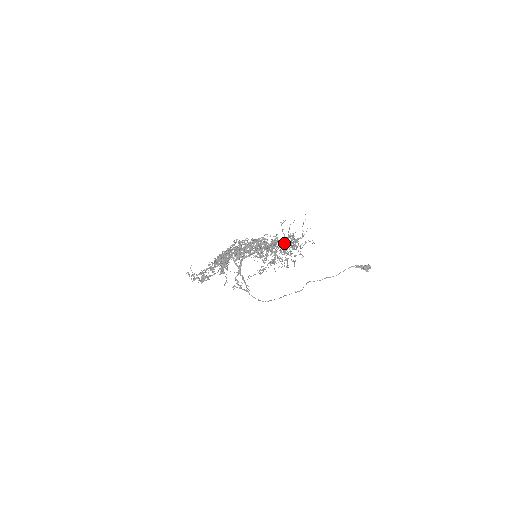
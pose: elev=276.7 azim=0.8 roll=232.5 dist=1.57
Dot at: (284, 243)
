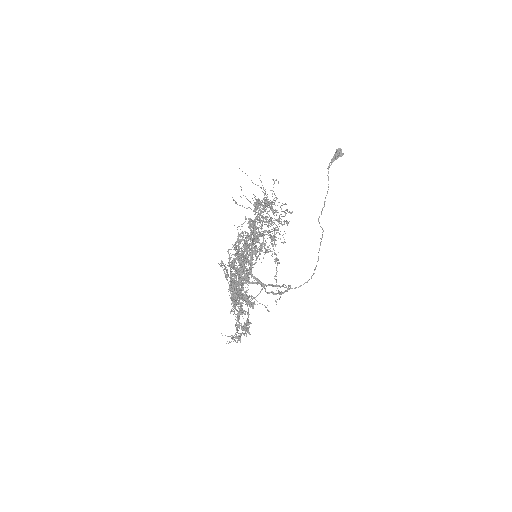
Dot at: occluded
